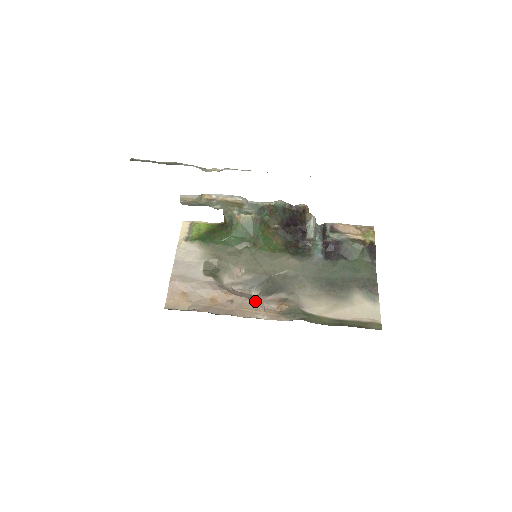
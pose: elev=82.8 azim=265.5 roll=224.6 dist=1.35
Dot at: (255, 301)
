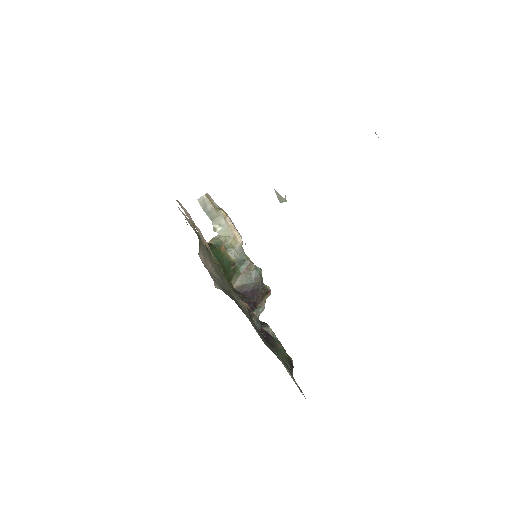
Dot at: occluded
